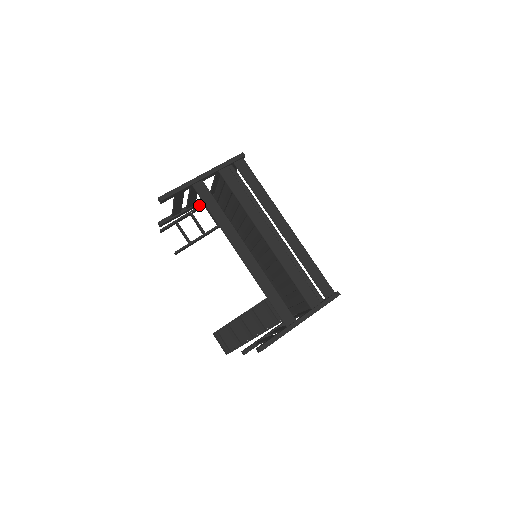
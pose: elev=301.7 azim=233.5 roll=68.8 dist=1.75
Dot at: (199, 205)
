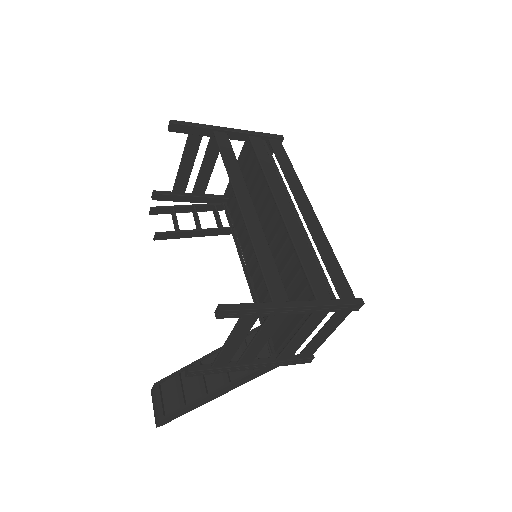
Dot at: (207, 203)
